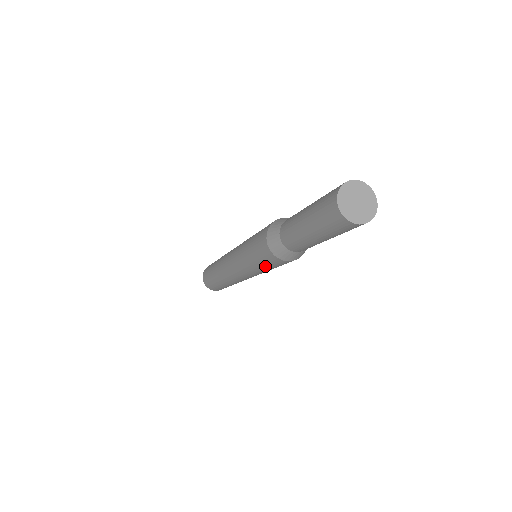
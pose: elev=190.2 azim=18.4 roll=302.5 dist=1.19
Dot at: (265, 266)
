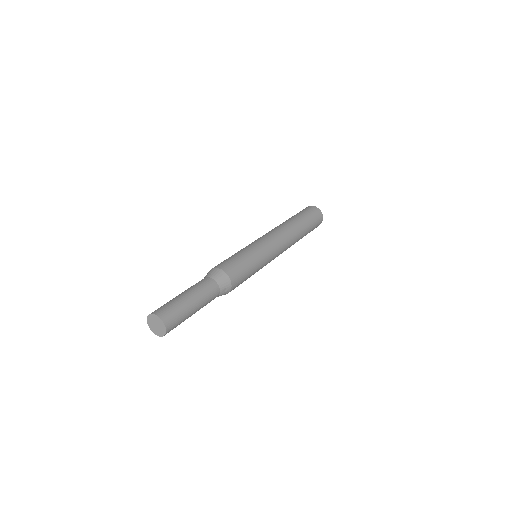
Dot at: occluded
